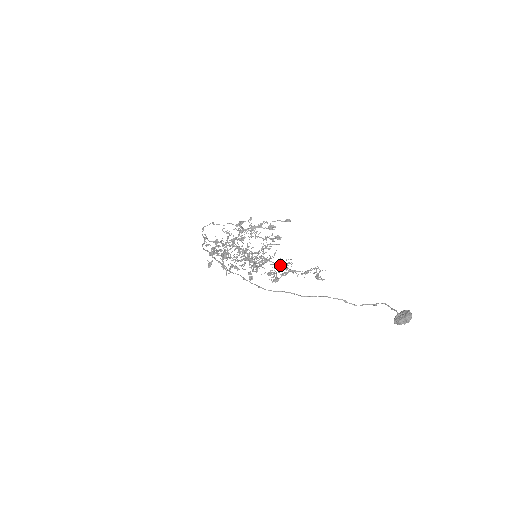
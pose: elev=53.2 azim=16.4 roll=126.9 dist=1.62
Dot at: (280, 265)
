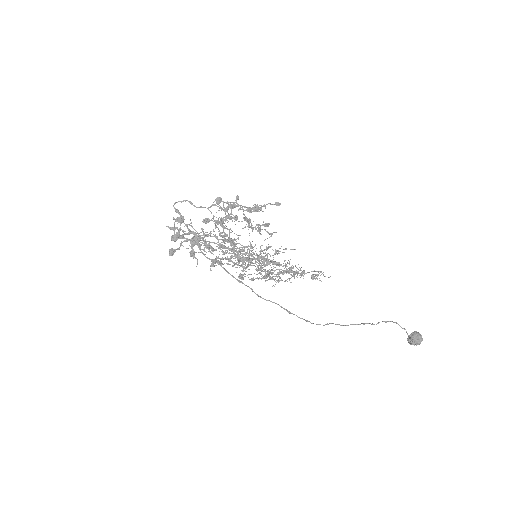
Dot at: occluded
